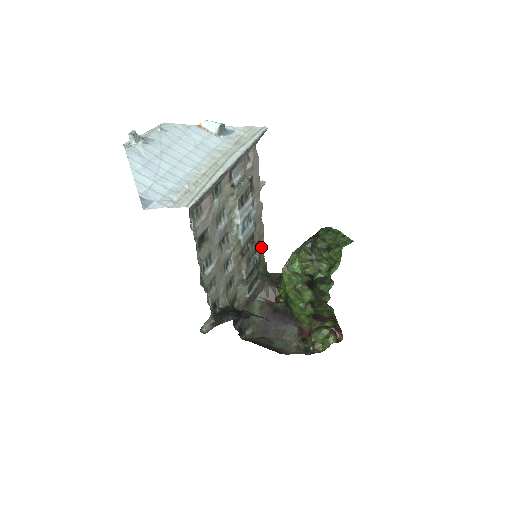
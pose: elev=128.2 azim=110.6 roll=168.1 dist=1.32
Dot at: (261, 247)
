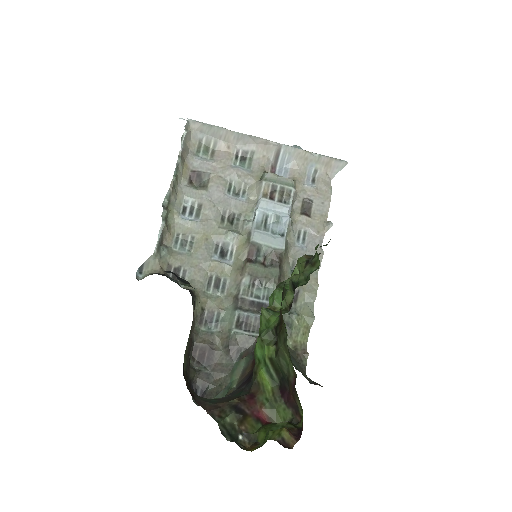
Dot at: (303, 313)
